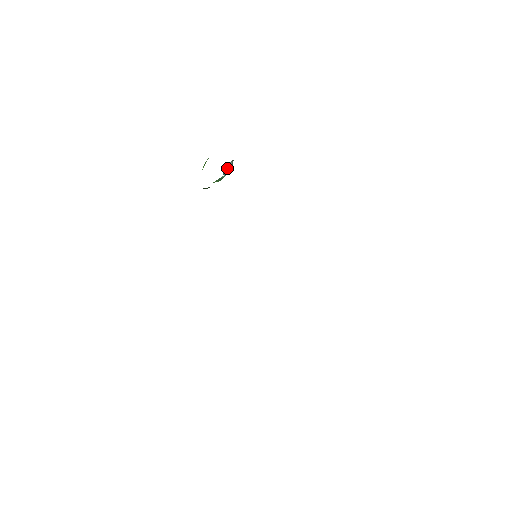
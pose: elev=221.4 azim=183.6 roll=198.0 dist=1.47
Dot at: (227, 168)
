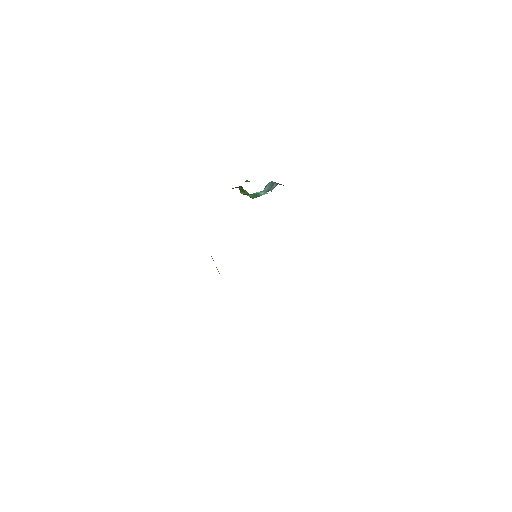
Dot at: (270, 186)
